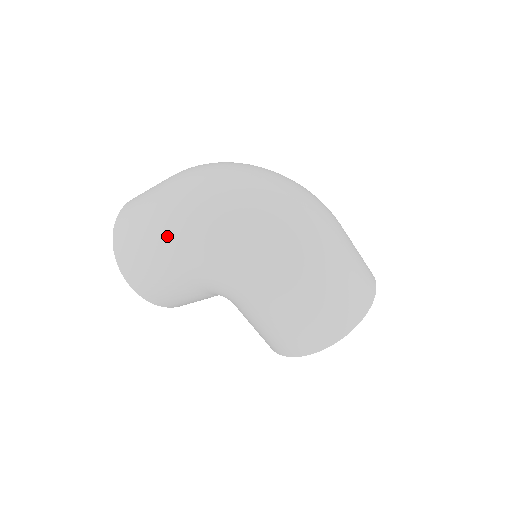
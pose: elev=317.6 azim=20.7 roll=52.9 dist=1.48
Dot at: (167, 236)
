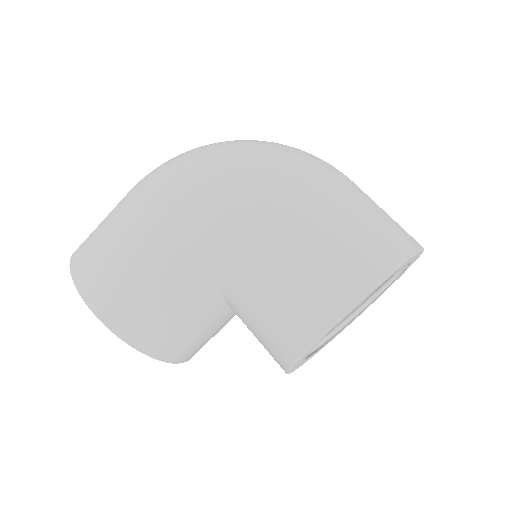
Dot at: (142, 190)
